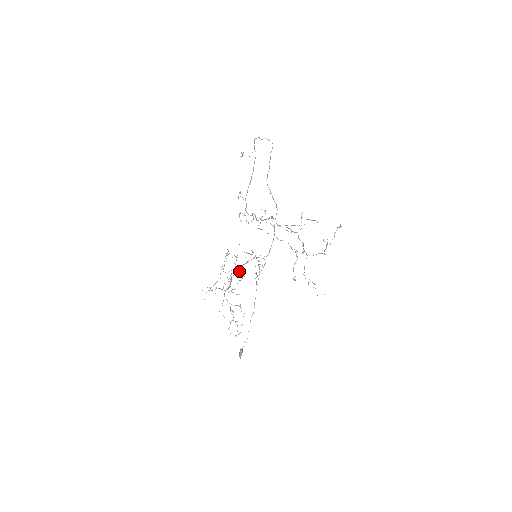
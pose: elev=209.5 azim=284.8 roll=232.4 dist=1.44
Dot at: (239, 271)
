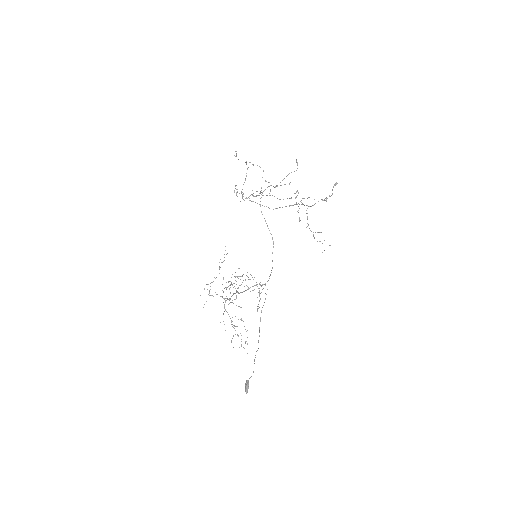
Dot at: occluded
